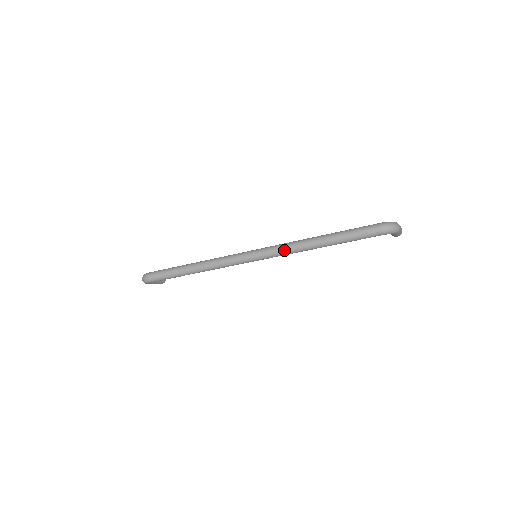
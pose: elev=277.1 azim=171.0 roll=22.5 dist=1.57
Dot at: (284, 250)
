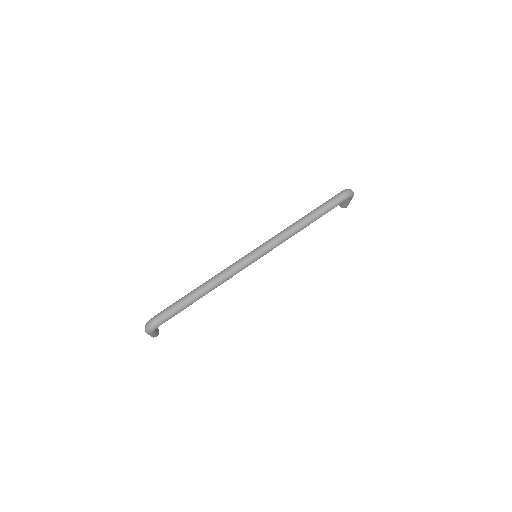
Dot at: (282, 237)
